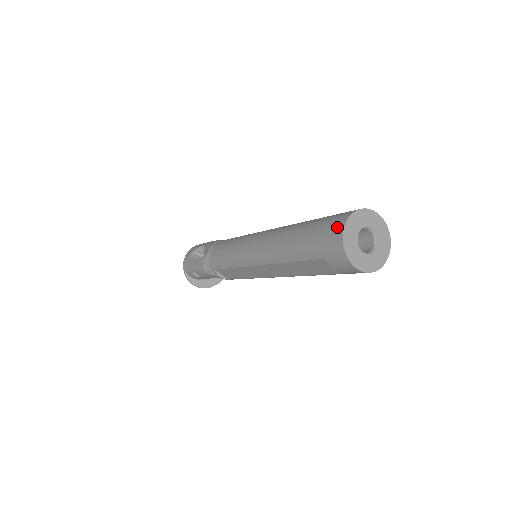
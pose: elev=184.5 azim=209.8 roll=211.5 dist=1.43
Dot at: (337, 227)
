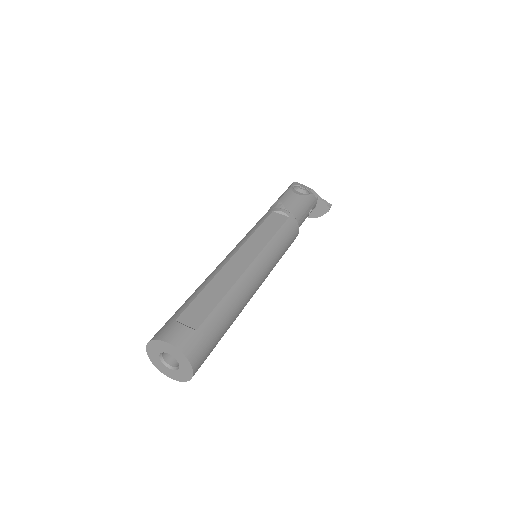
Dot at: occluded
